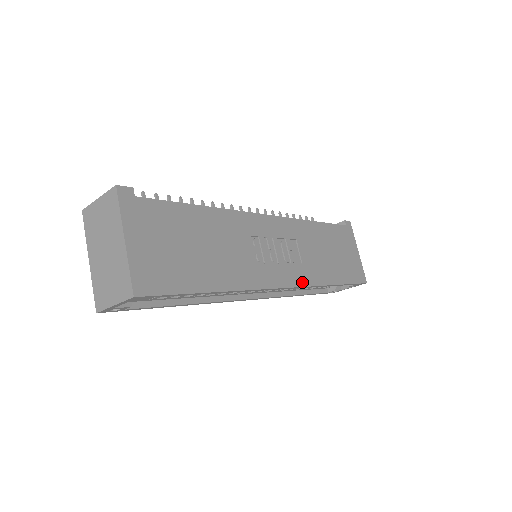
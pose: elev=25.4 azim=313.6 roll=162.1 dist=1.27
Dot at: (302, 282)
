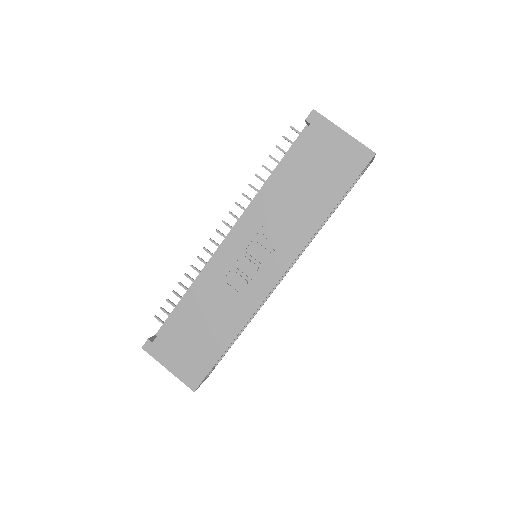
Dot at: (293, 255)
